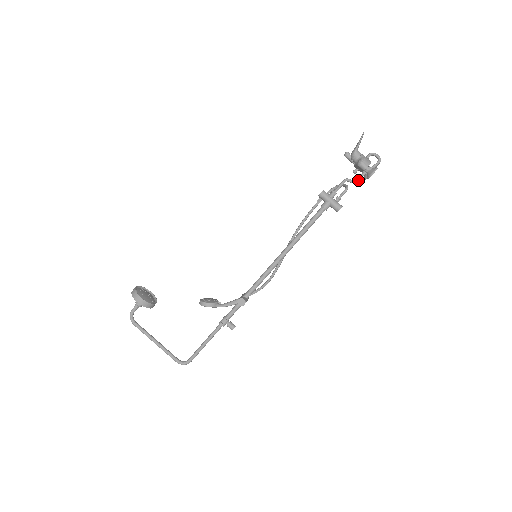
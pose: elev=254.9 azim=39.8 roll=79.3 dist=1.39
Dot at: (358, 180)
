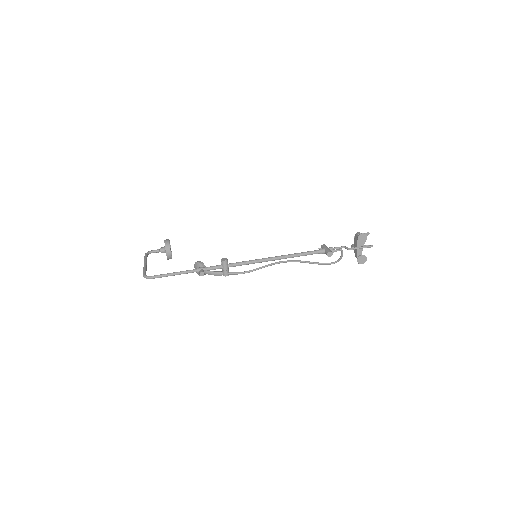
Dot at: (352, 248)
